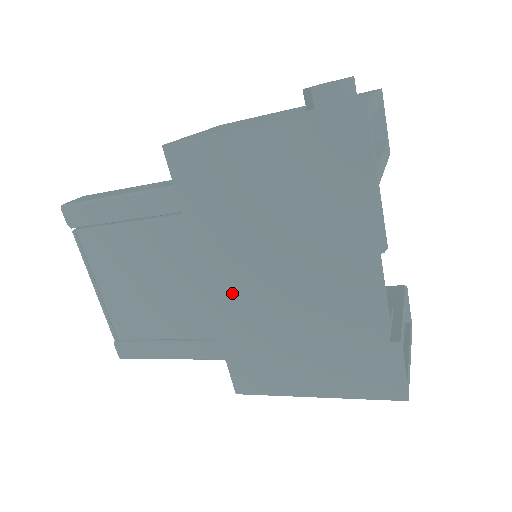
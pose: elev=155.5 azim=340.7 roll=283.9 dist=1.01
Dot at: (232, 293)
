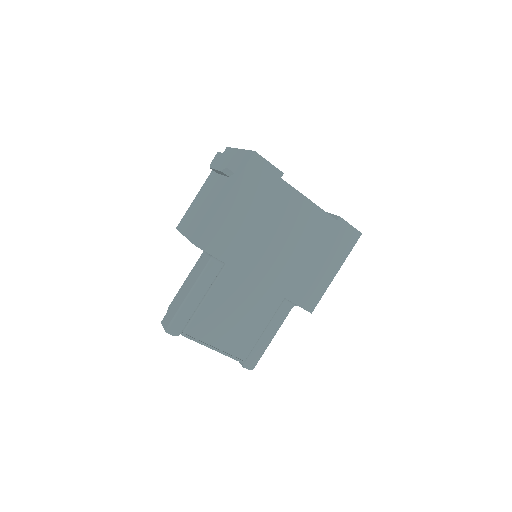
Dot at: (273, 272)
